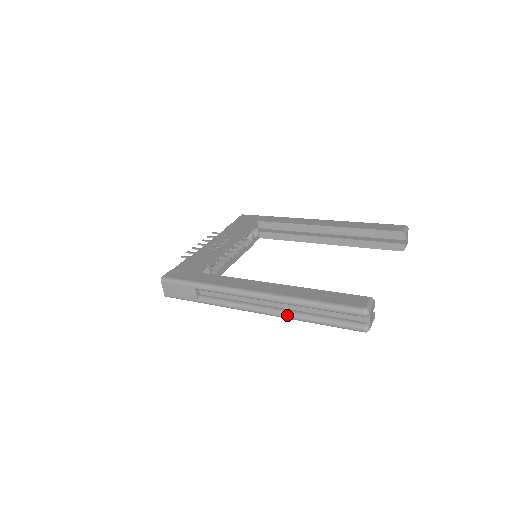
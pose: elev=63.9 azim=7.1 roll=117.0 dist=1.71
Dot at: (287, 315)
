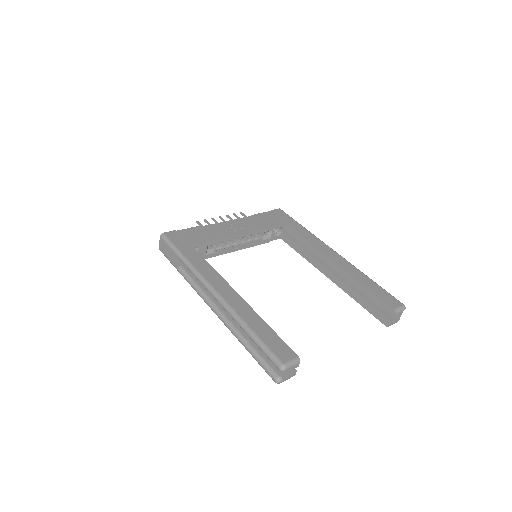
Dot at: (229, 327)
